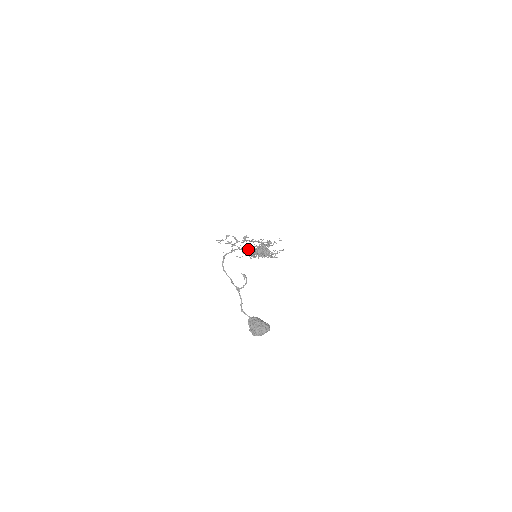
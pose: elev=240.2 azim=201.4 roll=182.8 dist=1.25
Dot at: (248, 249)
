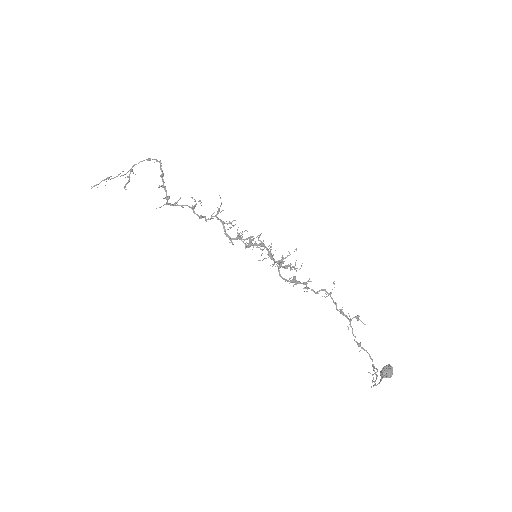
Dot at: (182, 207)
